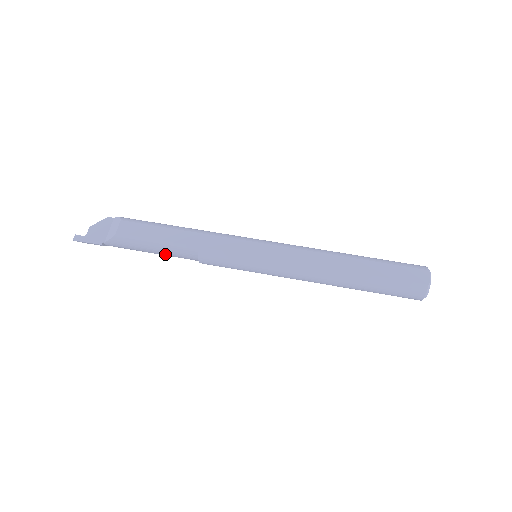
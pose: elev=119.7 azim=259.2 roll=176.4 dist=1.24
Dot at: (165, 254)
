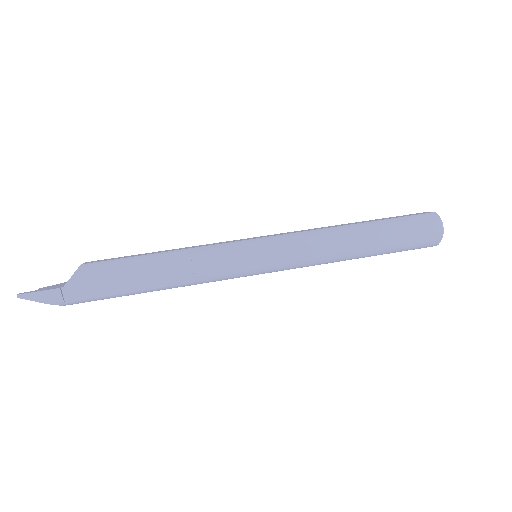
Dot at: (147, 280)
